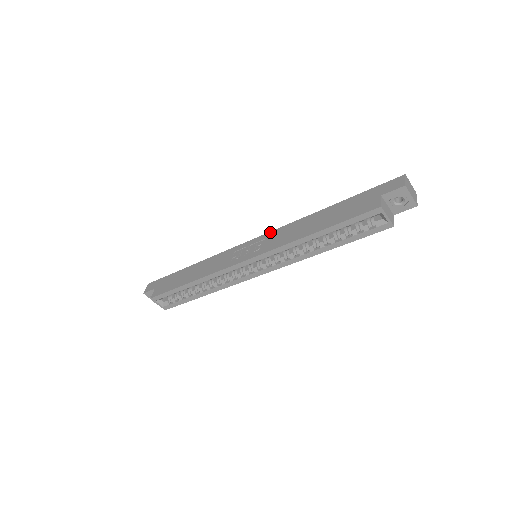
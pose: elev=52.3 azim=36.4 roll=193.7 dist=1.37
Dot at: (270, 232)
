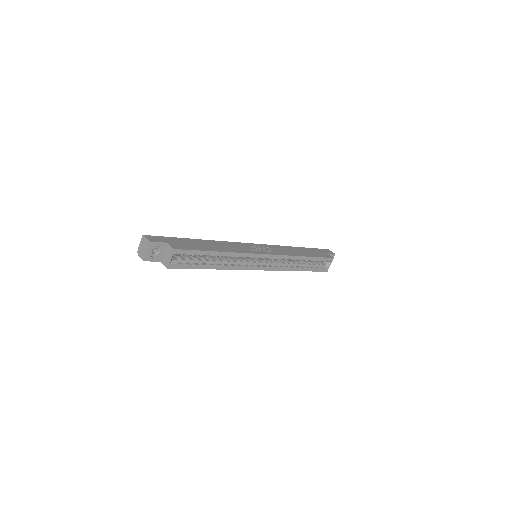
Dot at: (267, 245)
